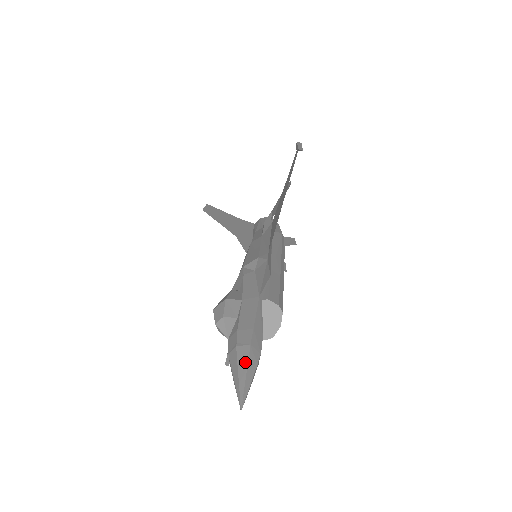
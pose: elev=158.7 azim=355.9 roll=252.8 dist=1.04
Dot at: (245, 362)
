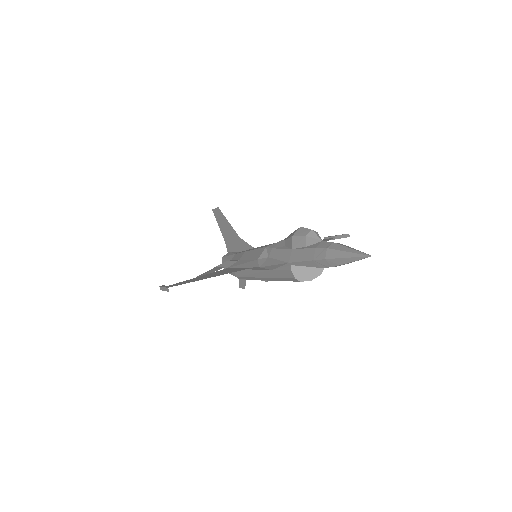
Dot at: occluded
